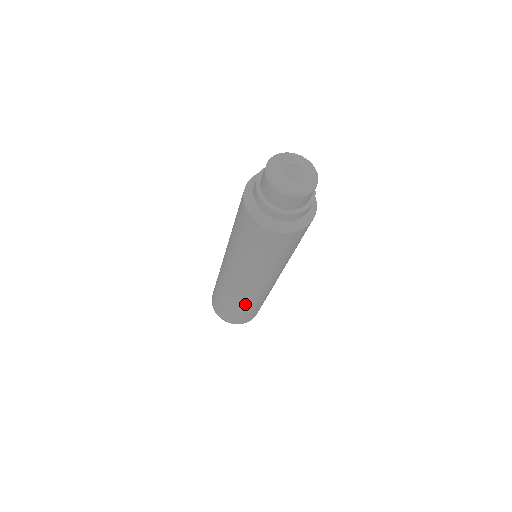
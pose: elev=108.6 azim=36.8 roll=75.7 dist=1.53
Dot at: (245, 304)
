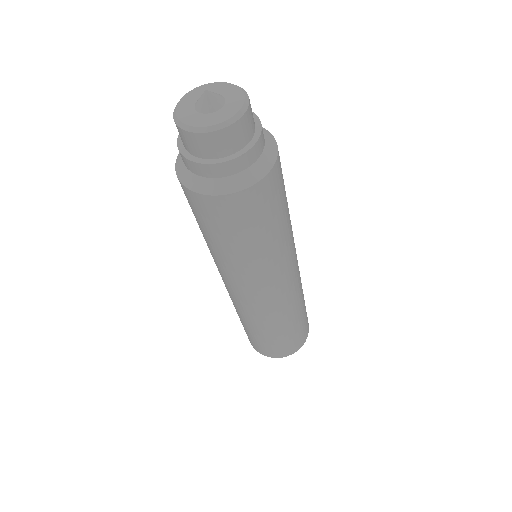
Dot at: (246, 320)
